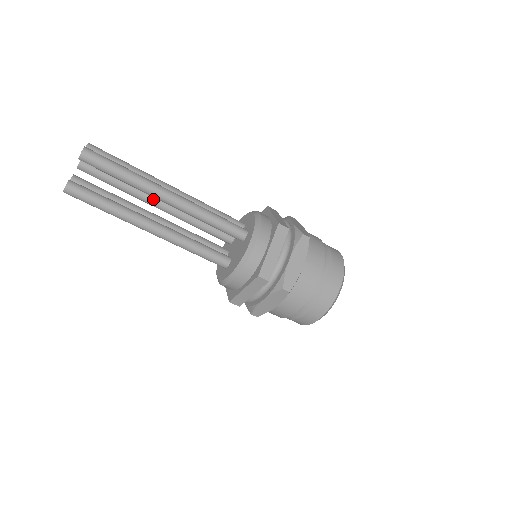
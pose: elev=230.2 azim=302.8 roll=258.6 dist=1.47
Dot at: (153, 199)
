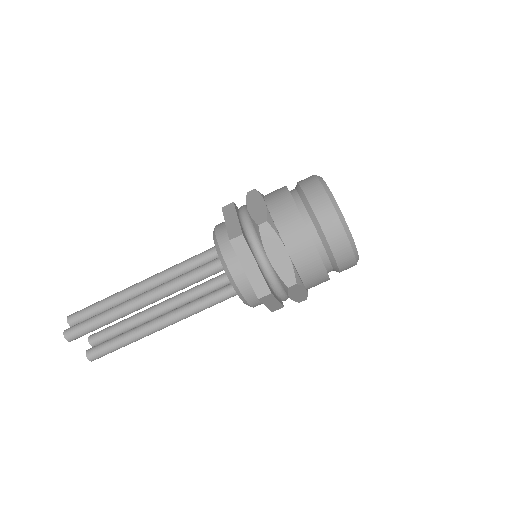
Dot at: occluded
